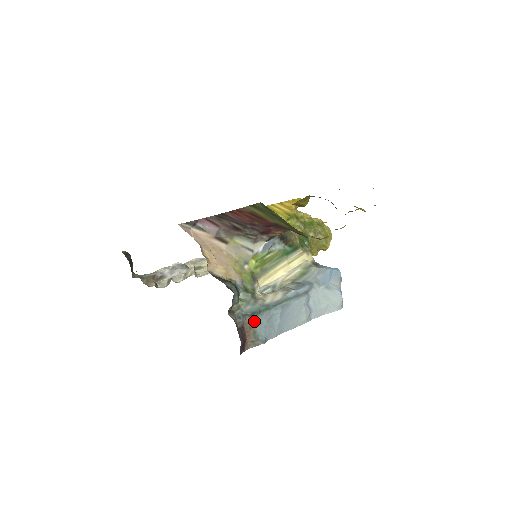
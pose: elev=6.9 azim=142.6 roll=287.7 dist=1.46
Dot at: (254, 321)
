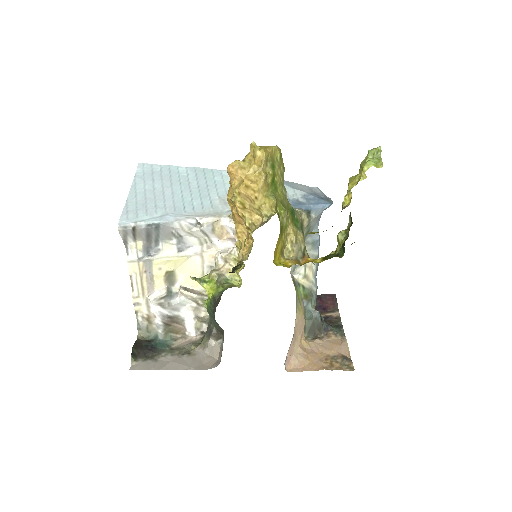
Dot at: occluded
